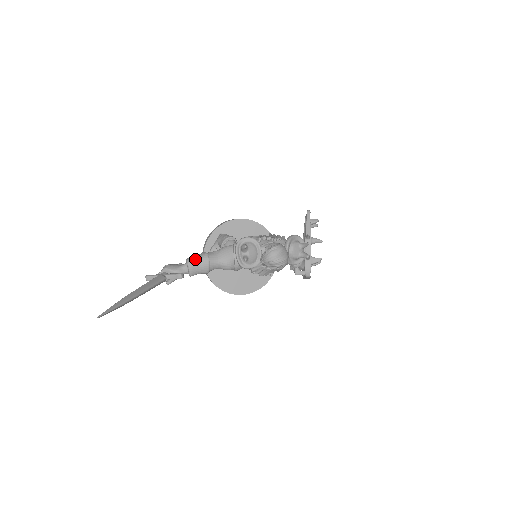
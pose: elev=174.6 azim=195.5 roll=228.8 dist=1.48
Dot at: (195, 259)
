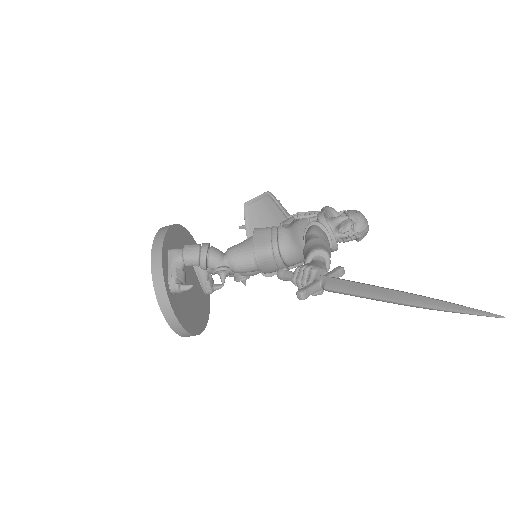
Dot at: (325, 247)
